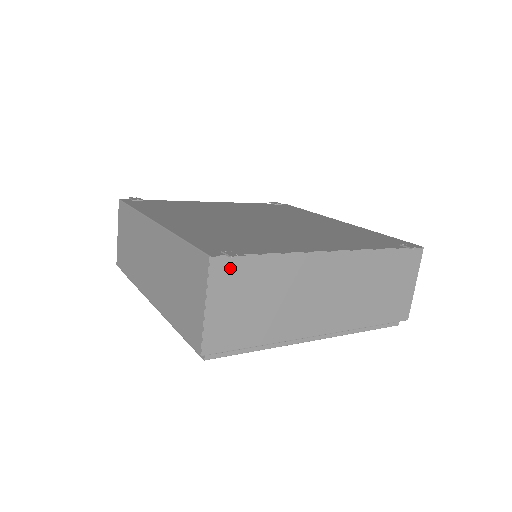
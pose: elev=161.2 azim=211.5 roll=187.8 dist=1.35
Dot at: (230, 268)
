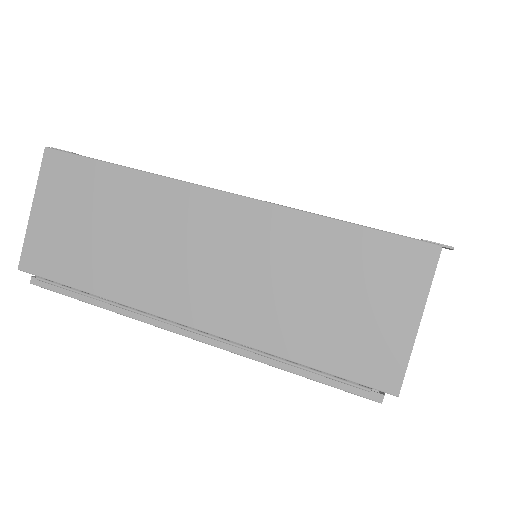
Dot at: occluded
